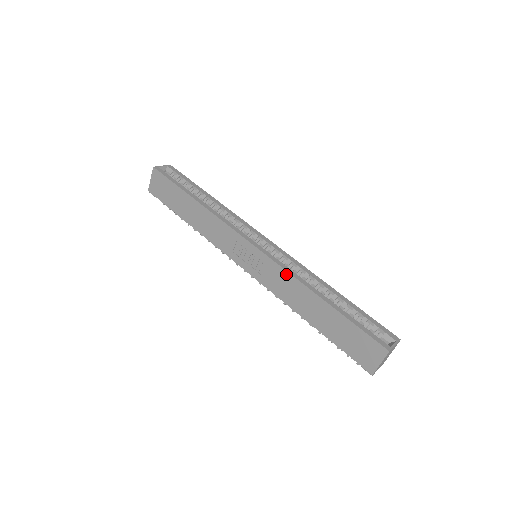
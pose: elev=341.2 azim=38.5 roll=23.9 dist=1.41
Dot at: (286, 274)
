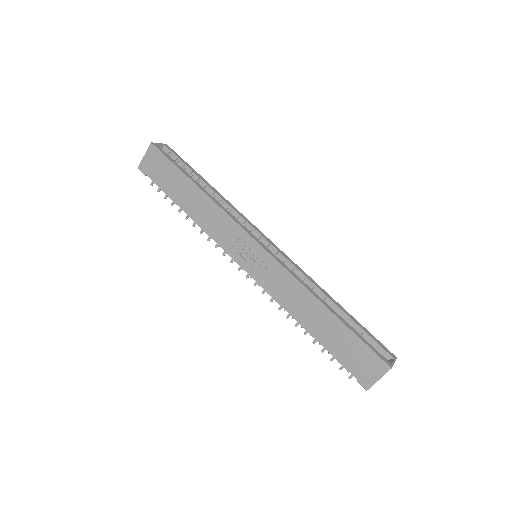
Dot at: (292, 279)
